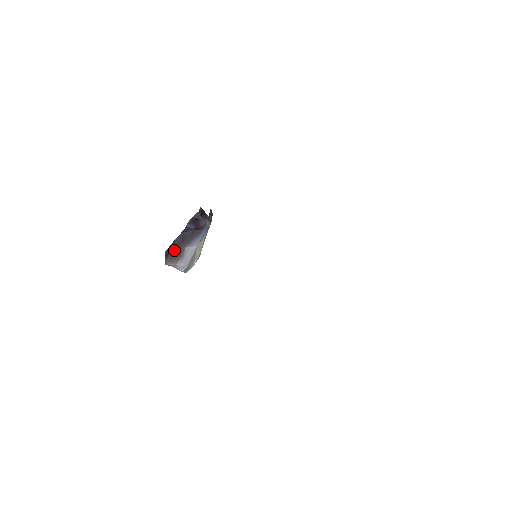
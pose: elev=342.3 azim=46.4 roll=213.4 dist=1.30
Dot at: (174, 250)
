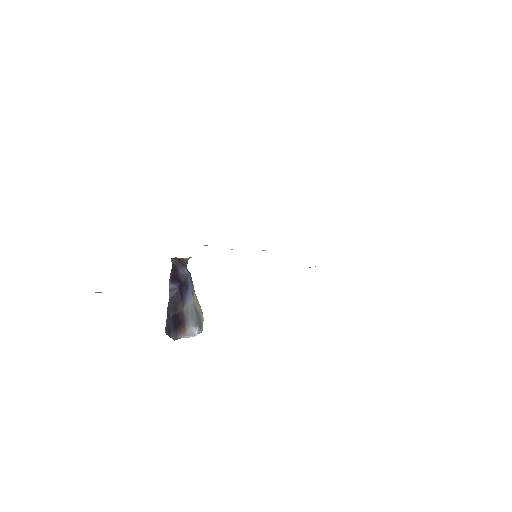
Dot at: (173, 321)
